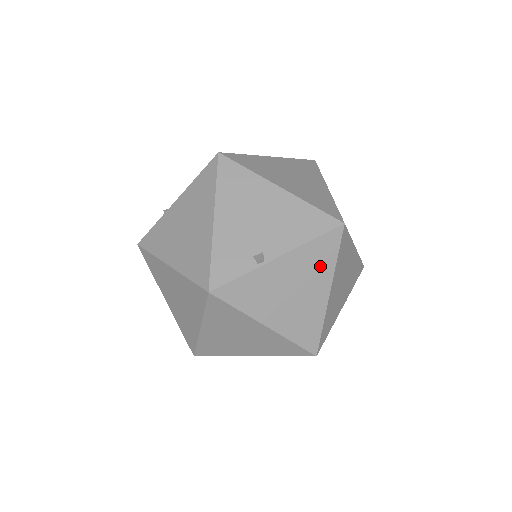
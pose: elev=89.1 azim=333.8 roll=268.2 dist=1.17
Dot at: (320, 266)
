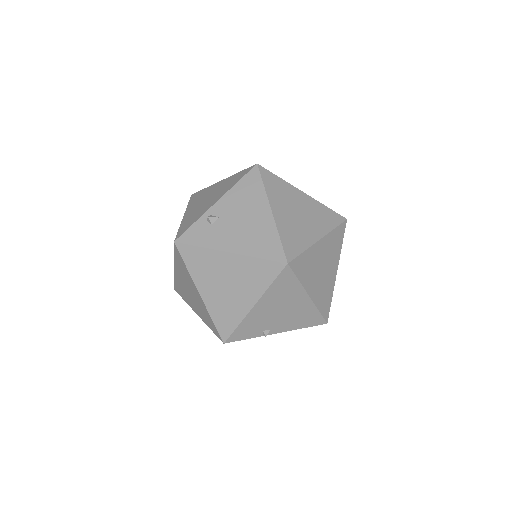
Dot at: occluded
